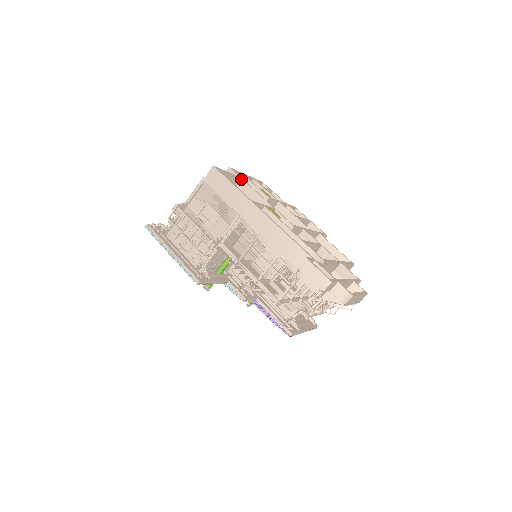
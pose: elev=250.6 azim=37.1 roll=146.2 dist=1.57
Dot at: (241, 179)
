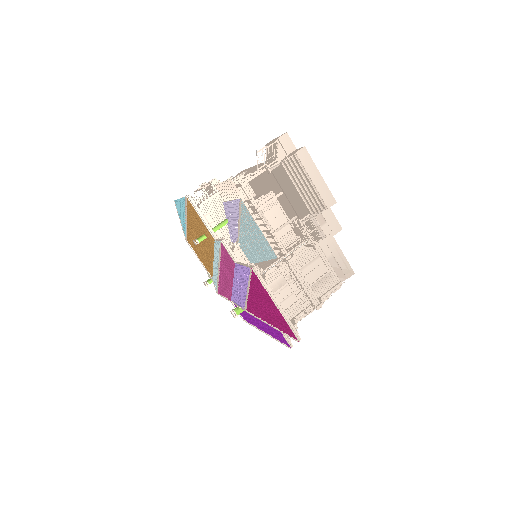
Dot at: occluded
